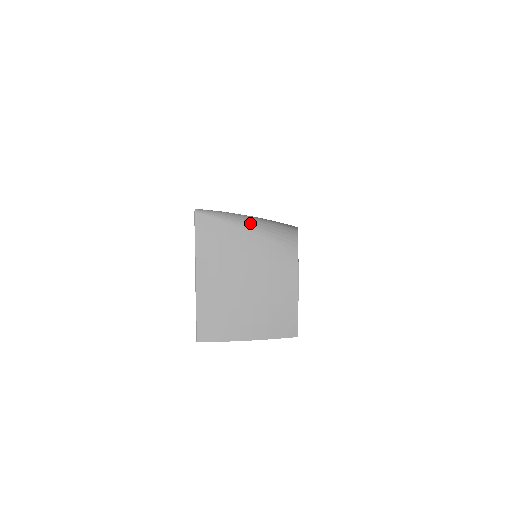
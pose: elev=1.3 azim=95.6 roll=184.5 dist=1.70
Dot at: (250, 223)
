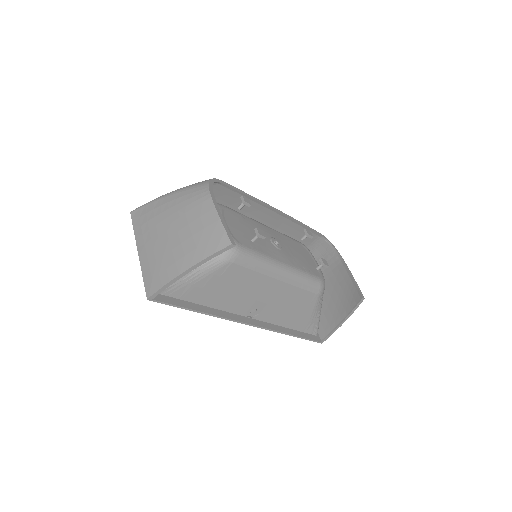
Dot at: (169, 193)
